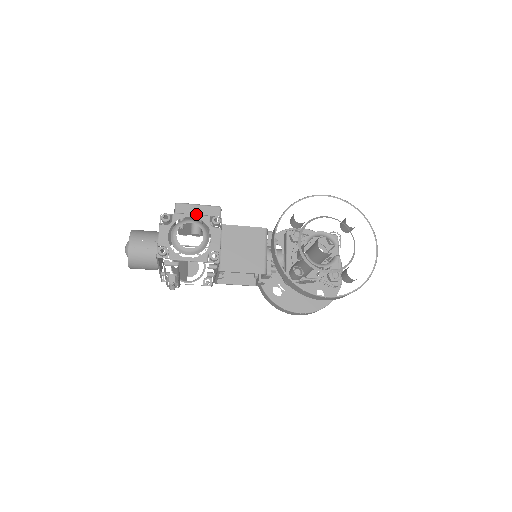
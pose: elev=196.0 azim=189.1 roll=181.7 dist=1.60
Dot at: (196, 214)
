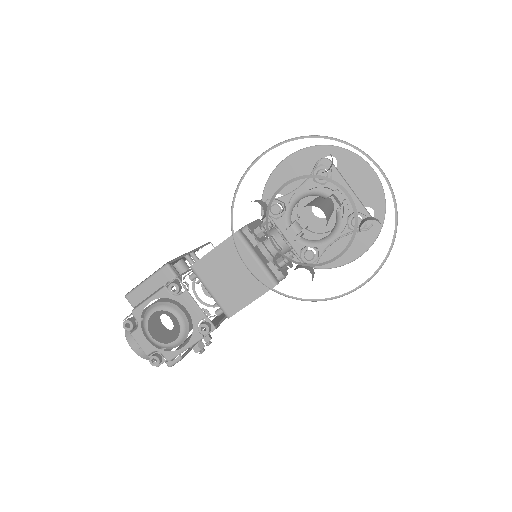
Dot at: (152, 293)
